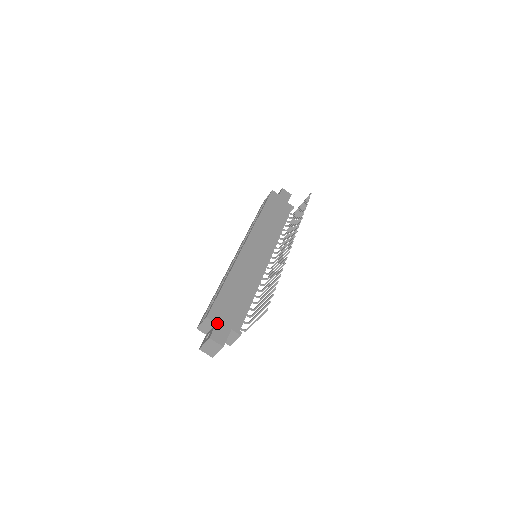
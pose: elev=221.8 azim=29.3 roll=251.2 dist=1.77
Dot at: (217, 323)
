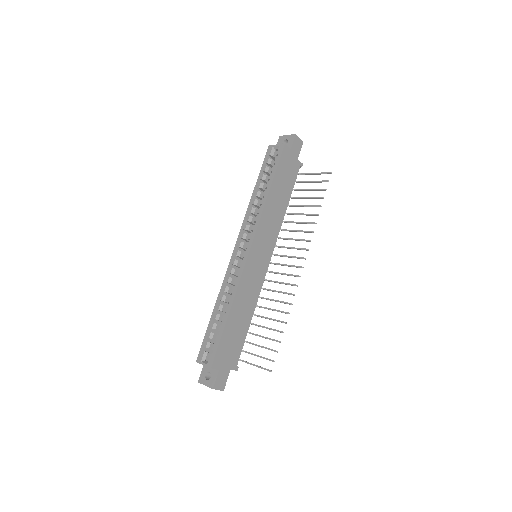
Dot at: (219, 369)
